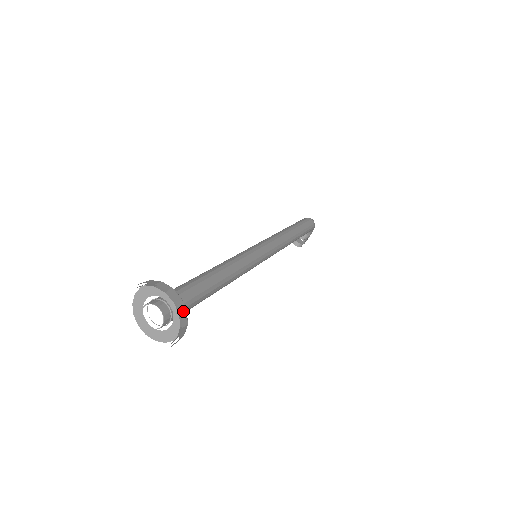
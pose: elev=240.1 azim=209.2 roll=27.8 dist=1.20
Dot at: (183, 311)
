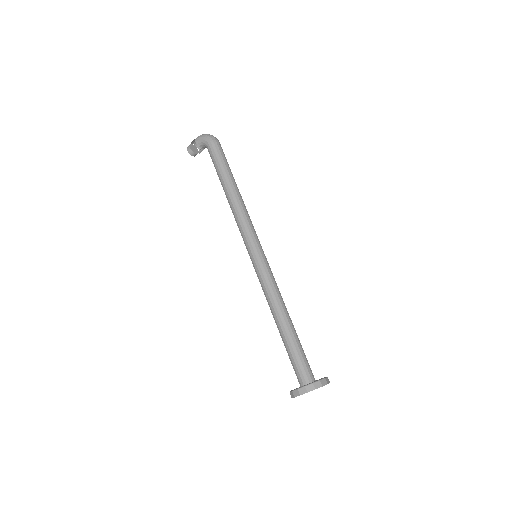
Dot at: occluded
